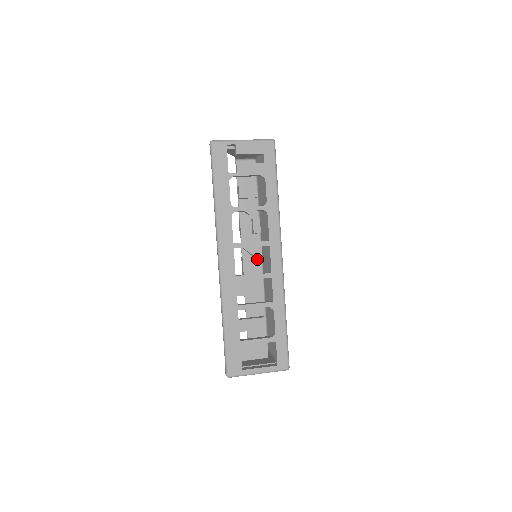
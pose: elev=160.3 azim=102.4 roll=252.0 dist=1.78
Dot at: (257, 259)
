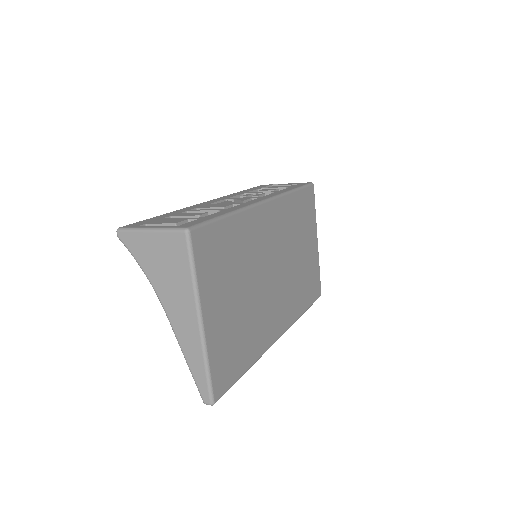
Dot at: occluded
